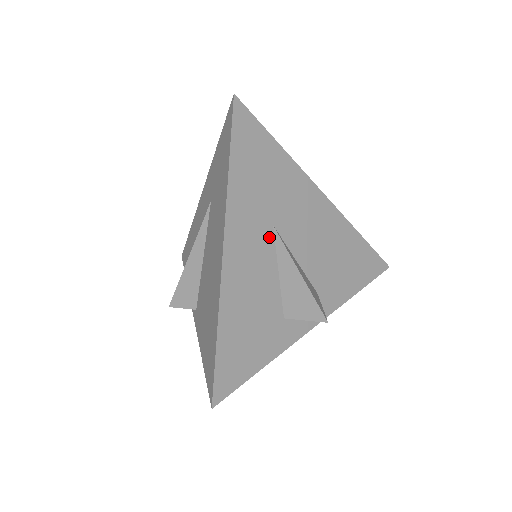
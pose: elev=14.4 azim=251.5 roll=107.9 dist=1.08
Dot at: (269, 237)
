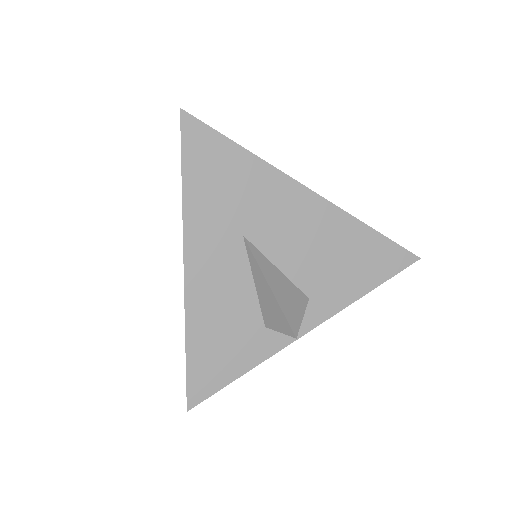
Dot at: (239, 248)
